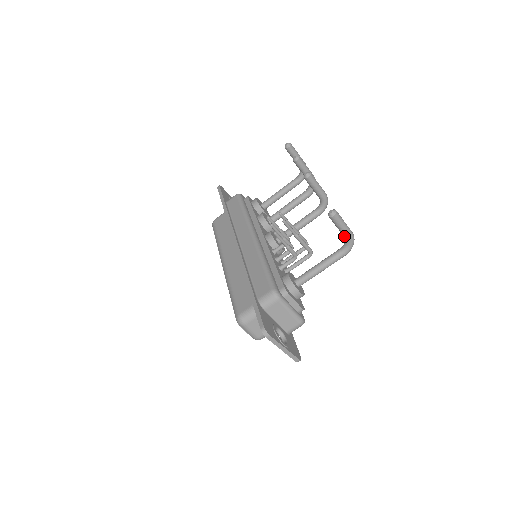
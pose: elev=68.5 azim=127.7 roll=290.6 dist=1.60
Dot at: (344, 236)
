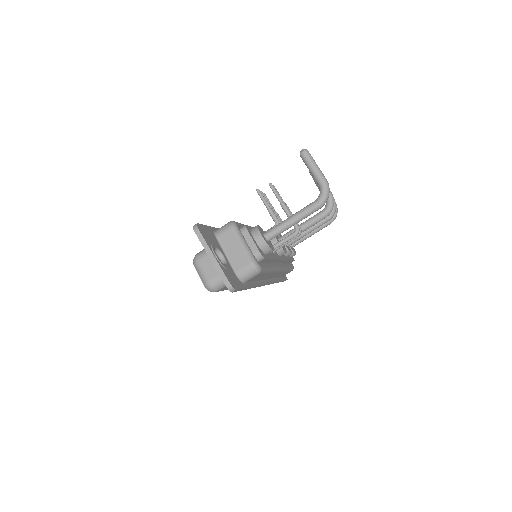
Dot at: (317, 182)
